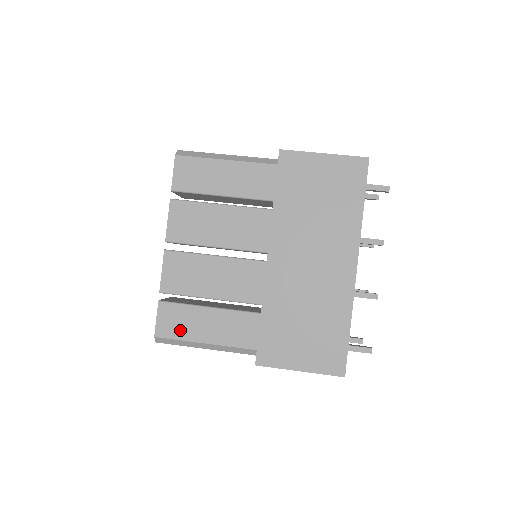
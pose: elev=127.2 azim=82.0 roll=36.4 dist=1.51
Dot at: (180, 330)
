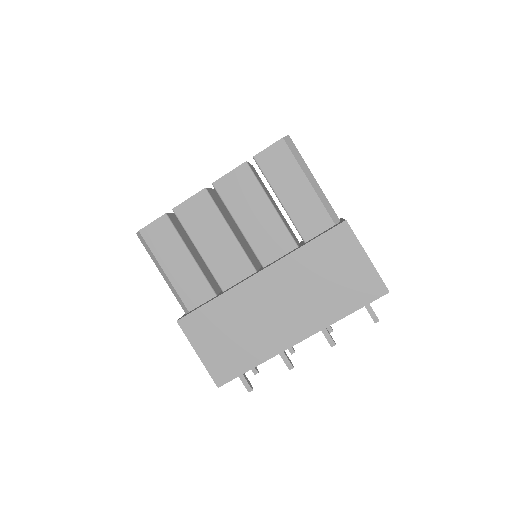
Dot at: (158, 246)
